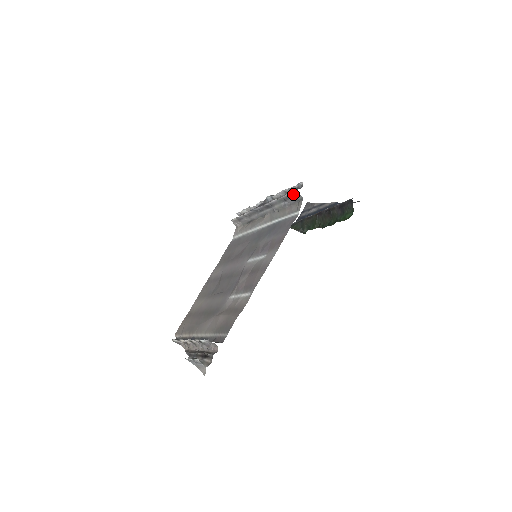
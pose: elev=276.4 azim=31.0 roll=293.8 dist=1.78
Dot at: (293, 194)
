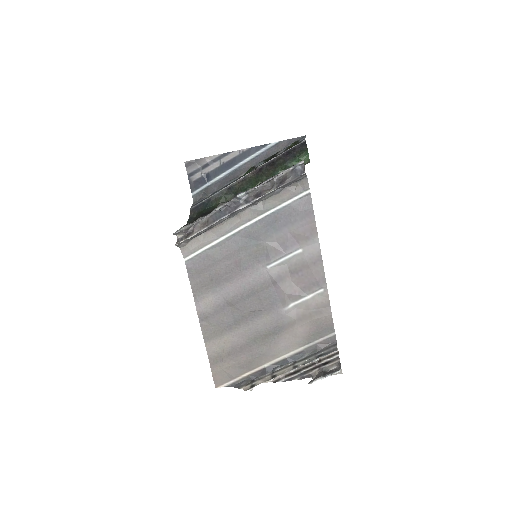
Dot at: (297, 178)
